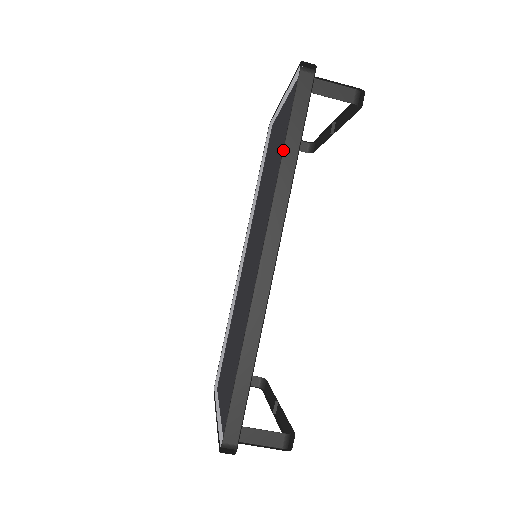
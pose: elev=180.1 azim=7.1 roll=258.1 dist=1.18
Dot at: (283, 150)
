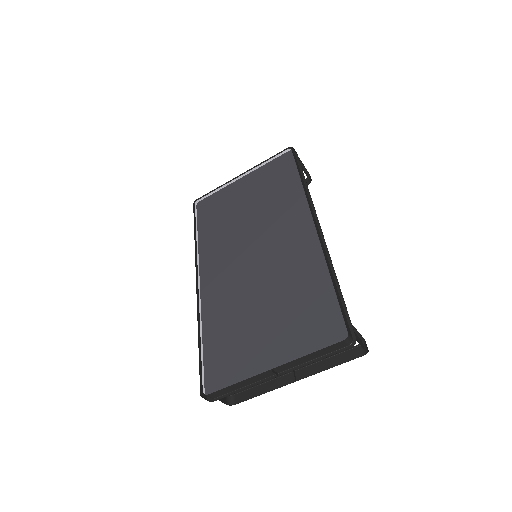
Dot at: (300, 178)
